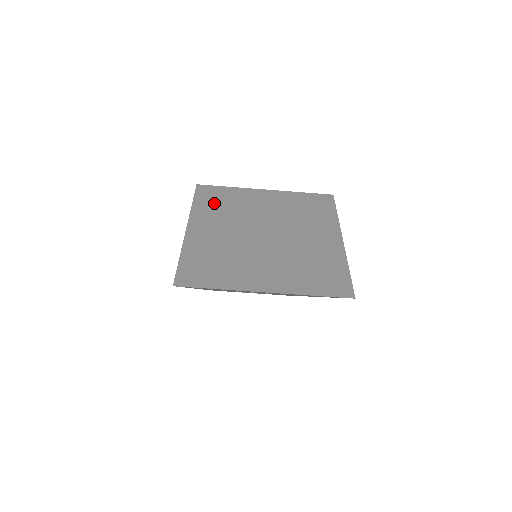
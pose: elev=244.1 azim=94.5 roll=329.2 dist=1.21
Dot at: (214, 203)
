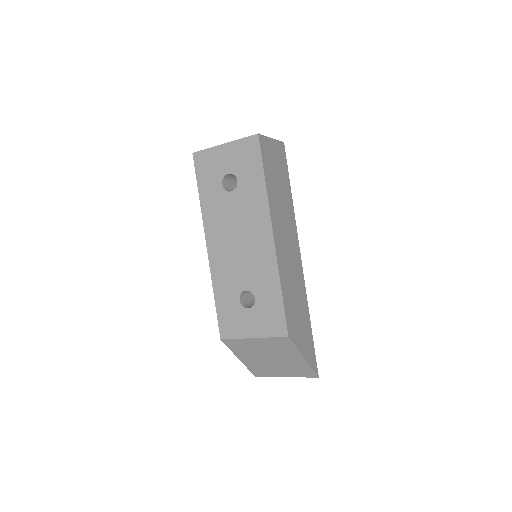
Dot at: (238, 348)
